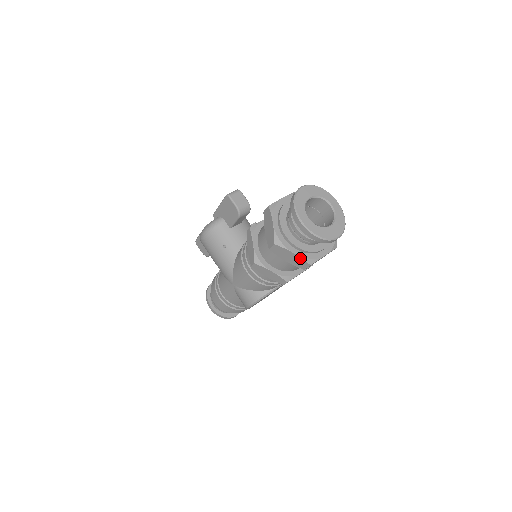
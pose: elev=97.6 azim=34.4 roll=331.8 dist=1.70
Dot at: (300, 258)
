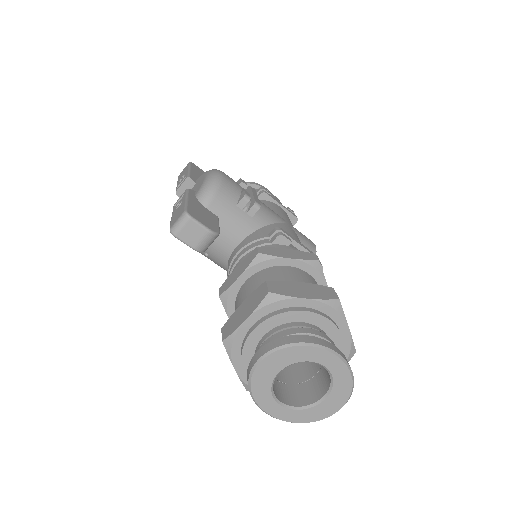
Dot at: occluded
